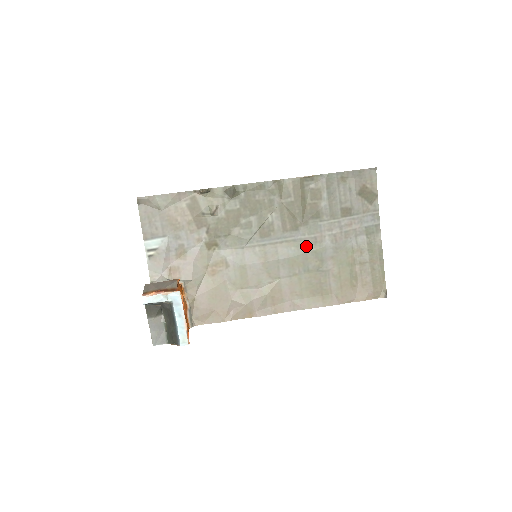
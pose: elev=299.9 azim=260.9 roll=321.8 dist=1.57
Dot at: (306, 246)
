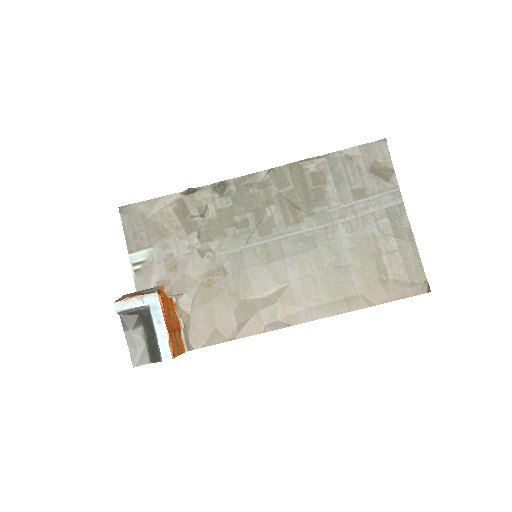
Dot at: (316, 239)
